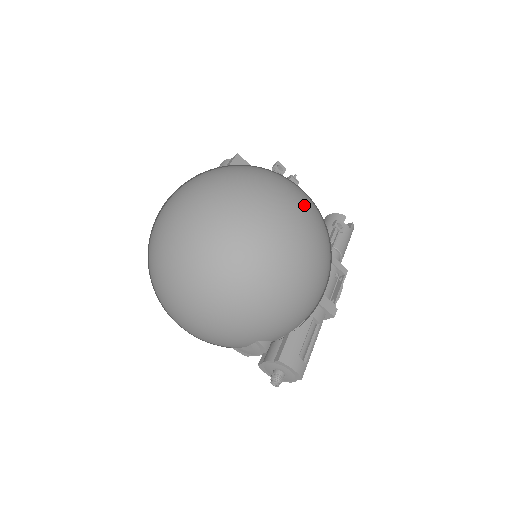
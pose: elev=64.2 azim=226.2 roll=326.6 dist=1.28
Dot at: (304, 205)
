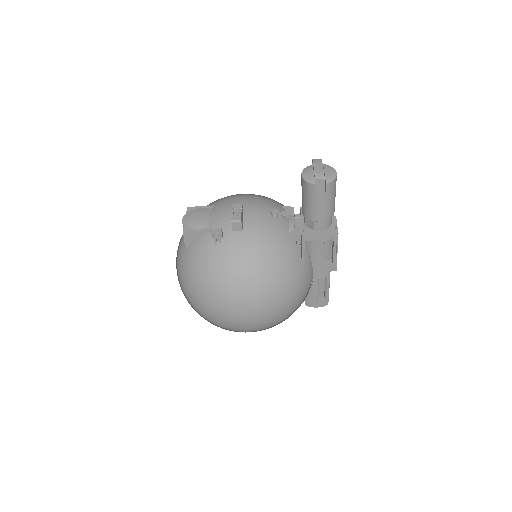
Dot at: (241, 301)
